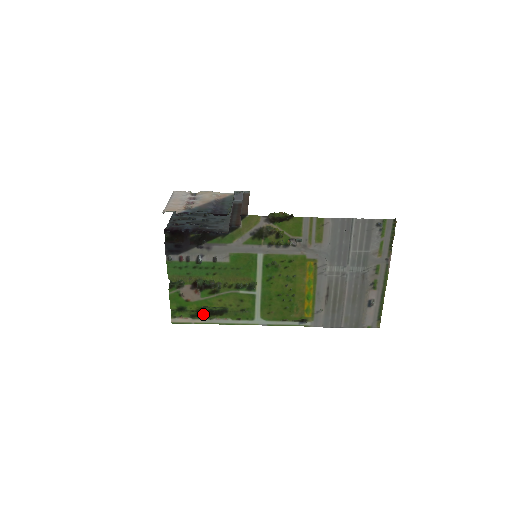
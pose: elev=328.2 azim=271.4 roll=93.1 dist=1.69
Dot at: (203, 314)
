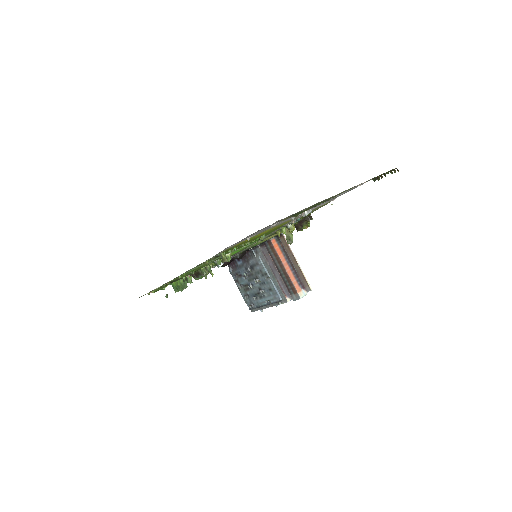
Dot at: occluded
